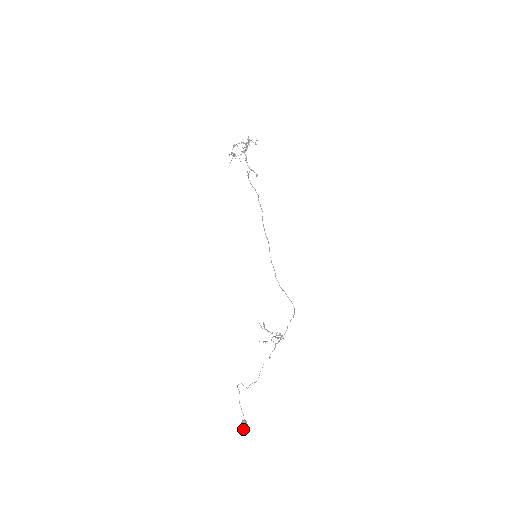
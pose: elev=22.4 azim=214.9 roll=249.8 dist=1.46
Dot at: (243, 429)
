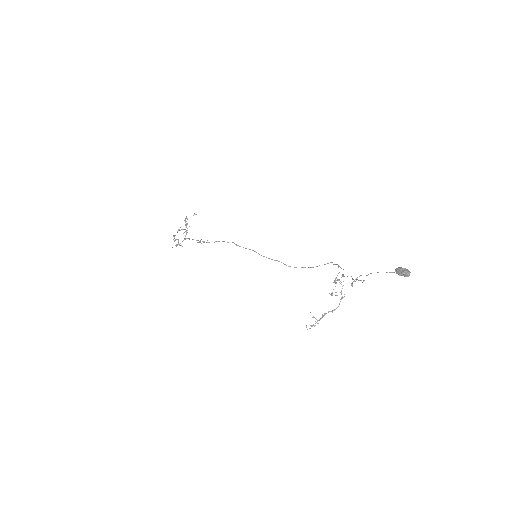
Dot at: (406, 271)
